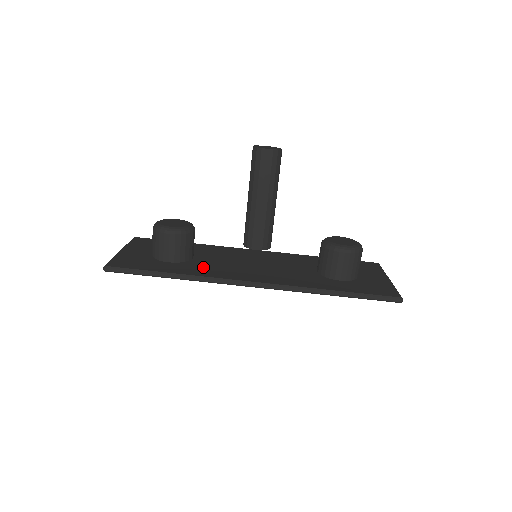
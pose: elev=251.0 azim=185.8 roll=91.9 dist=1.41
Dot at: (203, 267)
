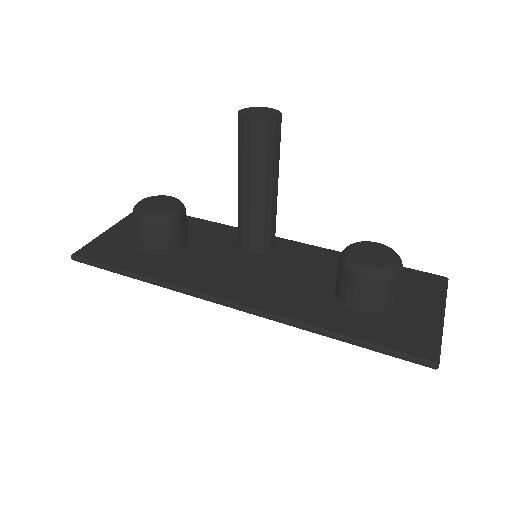
Dot at: (183, 266)
